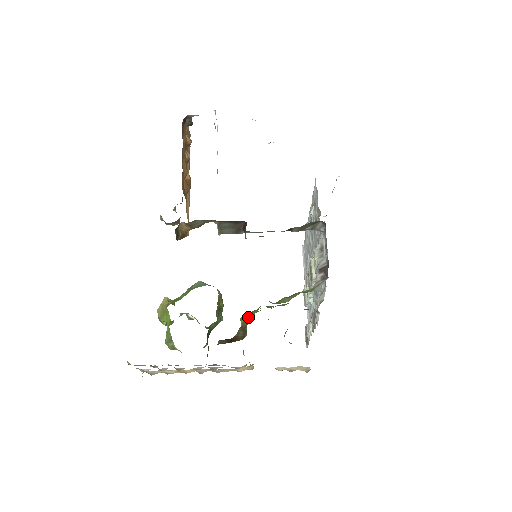
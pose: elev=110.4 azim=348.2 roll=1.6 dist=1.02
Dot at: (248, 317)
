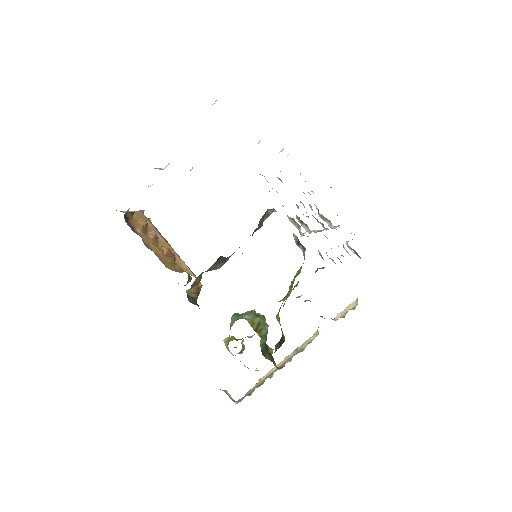
Dot at: (278, 318)
